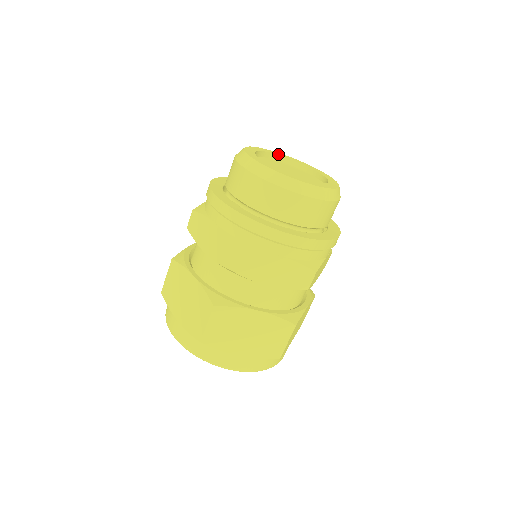
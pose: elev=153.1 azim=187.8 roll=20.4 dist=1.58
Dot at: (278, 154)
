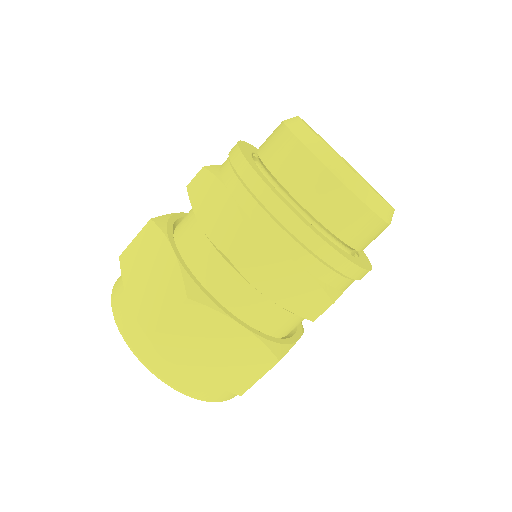
Dot at: occluded
